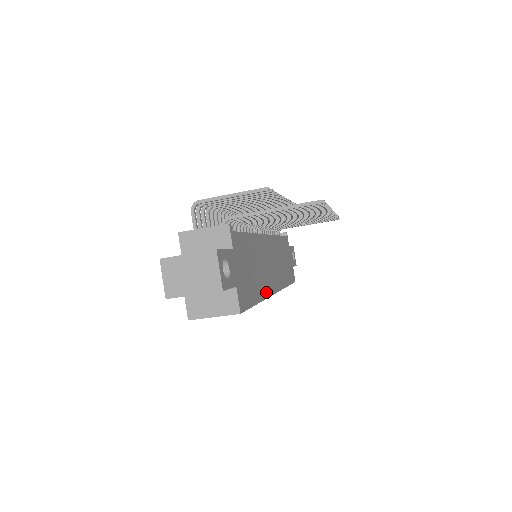
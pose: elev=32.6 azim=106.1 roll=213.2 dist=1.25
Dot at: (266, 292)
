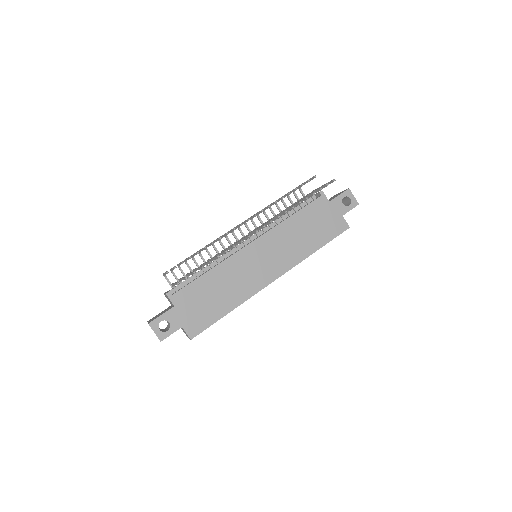
Dot at: (247, 295)
